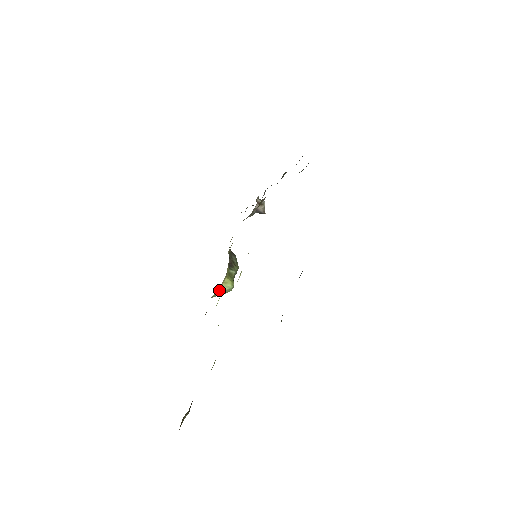
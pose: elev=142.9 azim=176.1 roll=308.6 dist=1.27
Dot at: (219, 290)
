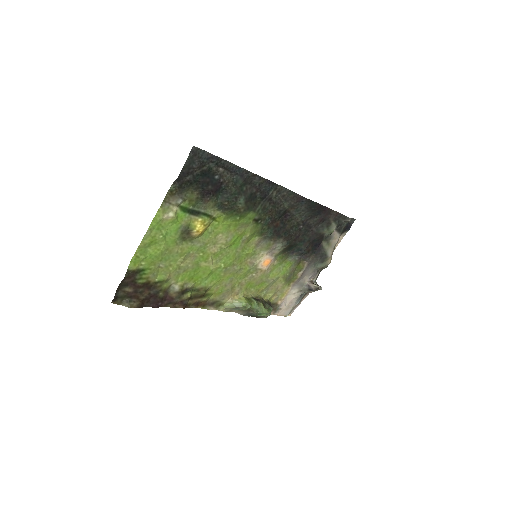
Dot at: (231, 299)
